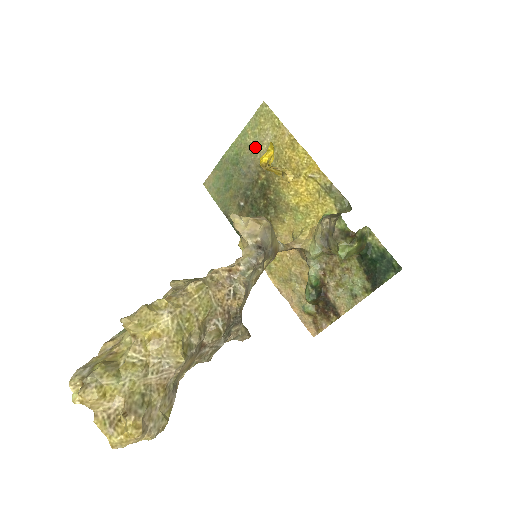
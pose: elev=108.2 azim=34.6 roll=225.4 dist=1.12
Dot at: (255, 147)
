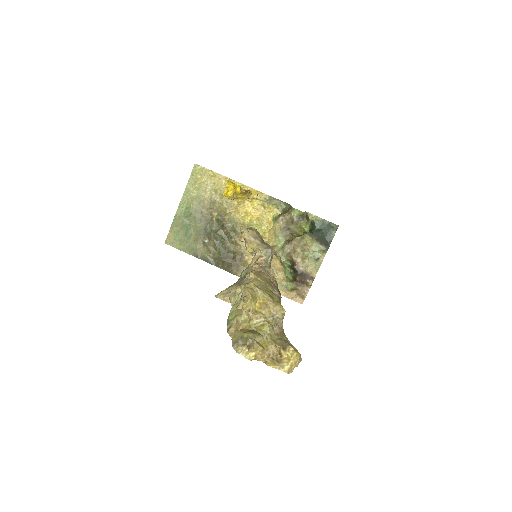
Dot at: (201, 197)
